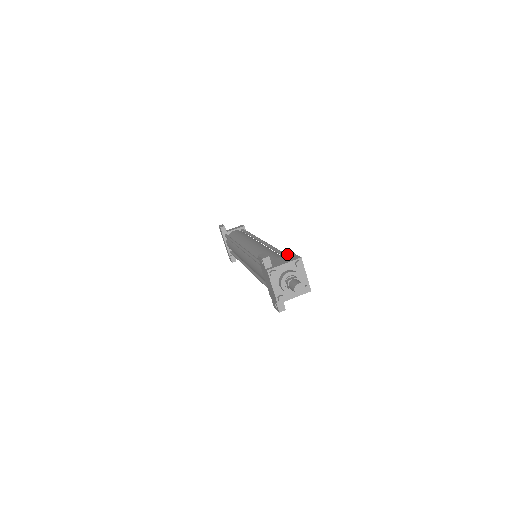
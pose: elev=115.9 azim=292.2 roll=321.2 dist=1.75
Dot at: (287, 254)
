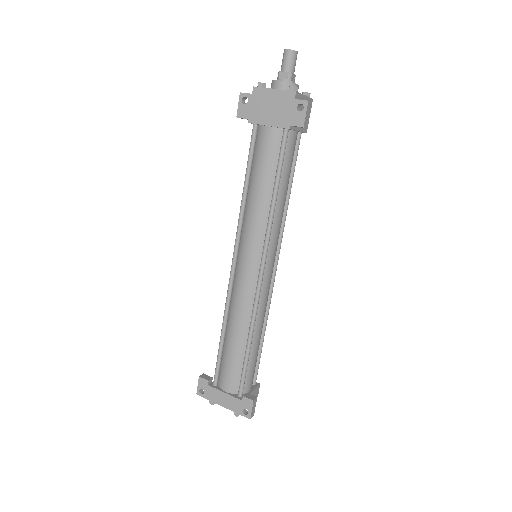
Dot at: occluded
